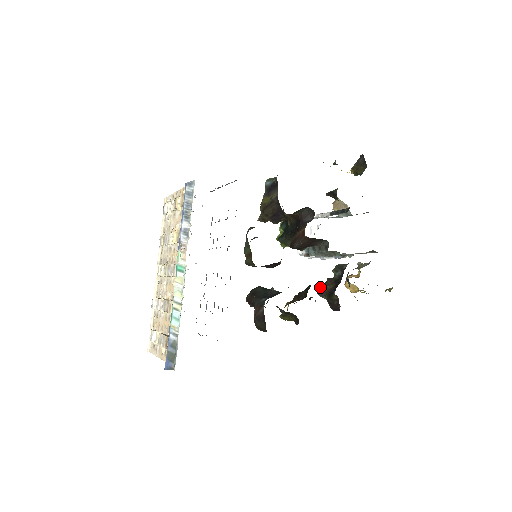
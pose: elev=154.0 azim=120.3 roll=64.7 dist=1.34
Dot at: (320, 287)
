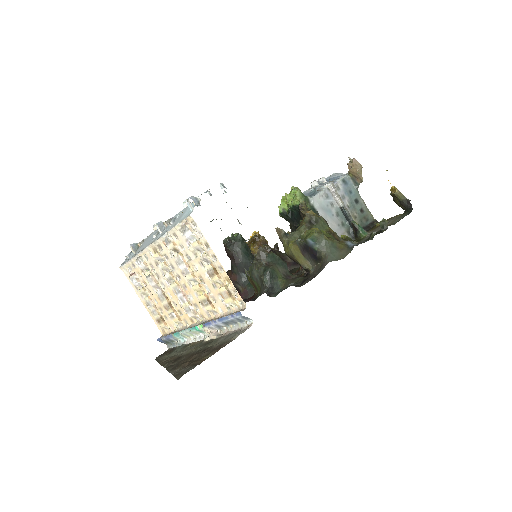
Dot at: occluded
